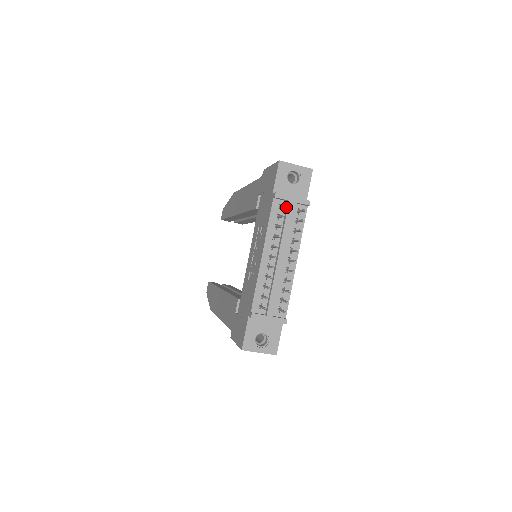
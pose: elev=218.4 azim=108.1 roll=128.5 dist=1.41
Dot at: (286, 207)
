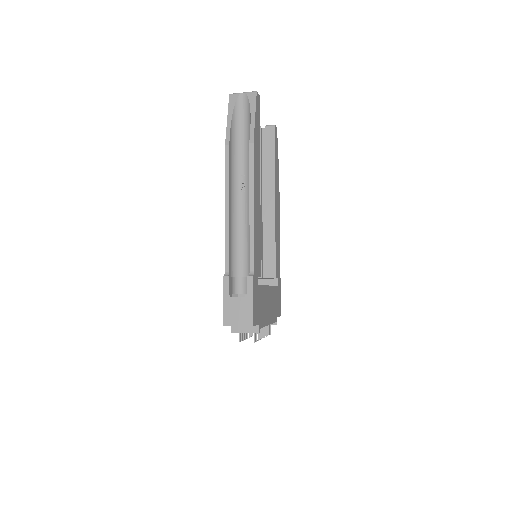
Dot at: occluded
